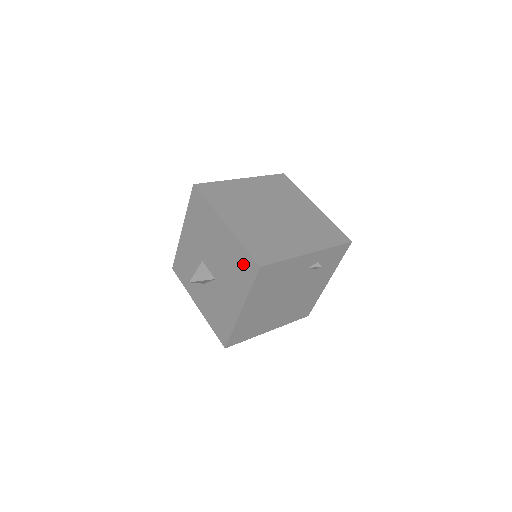
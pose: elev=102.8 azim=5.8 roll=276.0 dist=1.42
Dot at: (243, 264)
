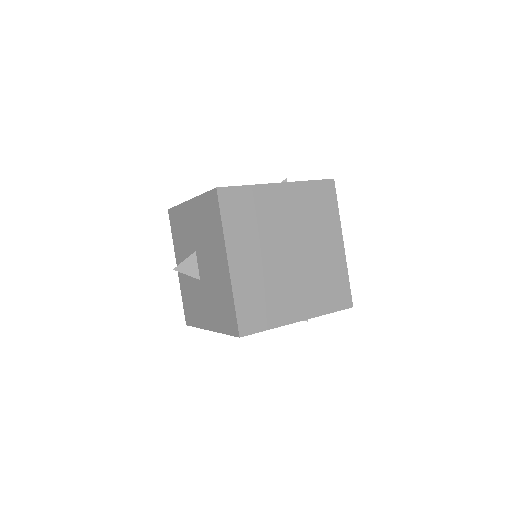
Dot at: (227, 313)
